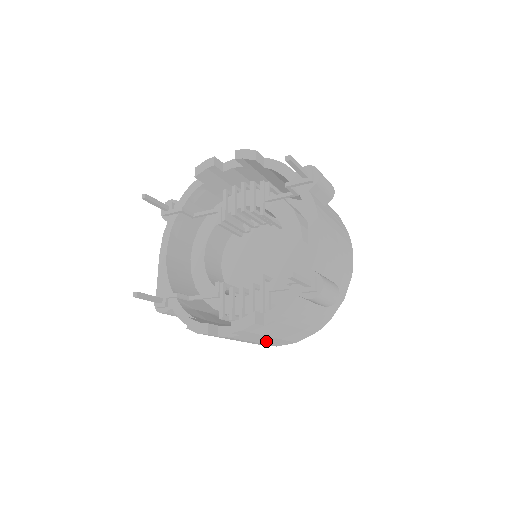
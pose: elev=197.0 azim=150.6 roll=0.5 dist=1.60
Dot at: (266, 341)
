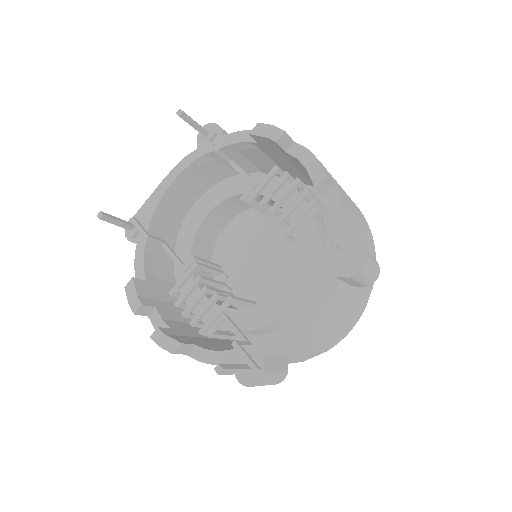
Dot at: occluded
